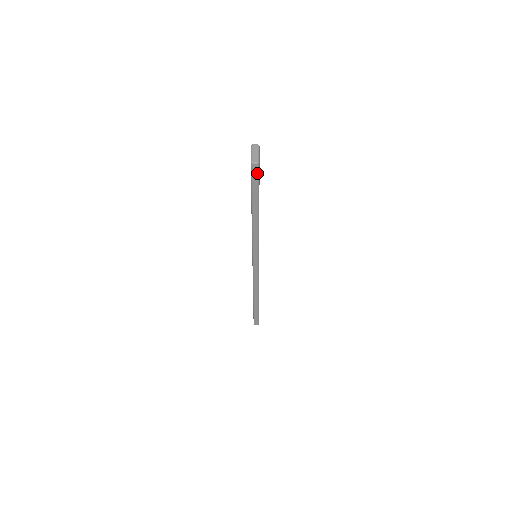
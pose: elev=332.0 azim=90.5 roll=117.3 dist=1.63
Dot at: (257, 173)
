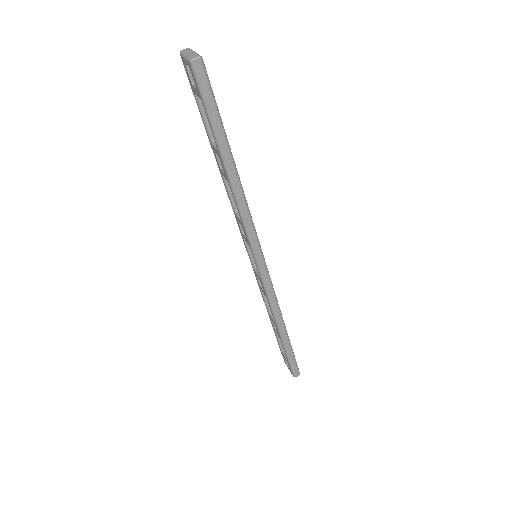
Dot at: (206, 79)
